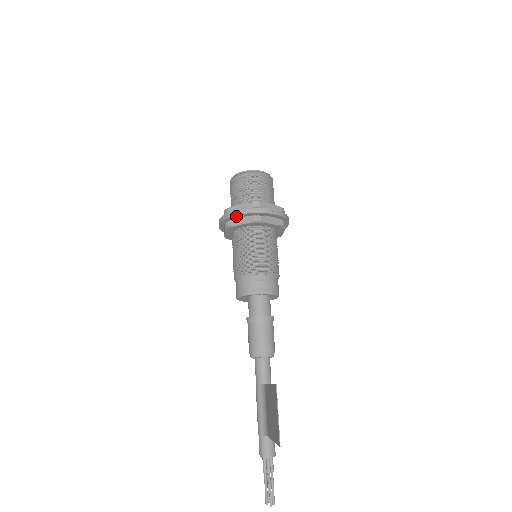
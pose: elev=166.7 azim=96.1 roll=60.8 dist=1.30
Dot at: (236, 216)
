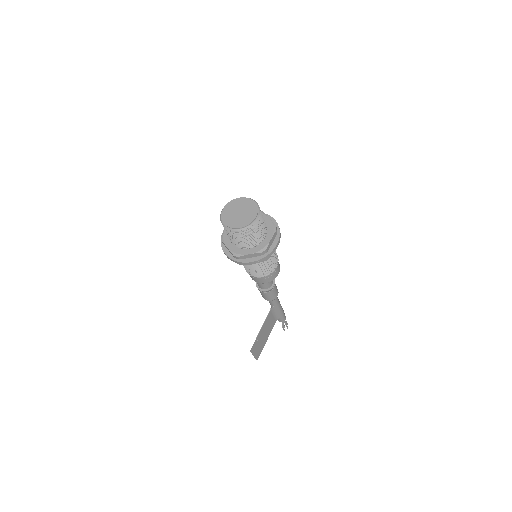
Dot at: (226, 253)
